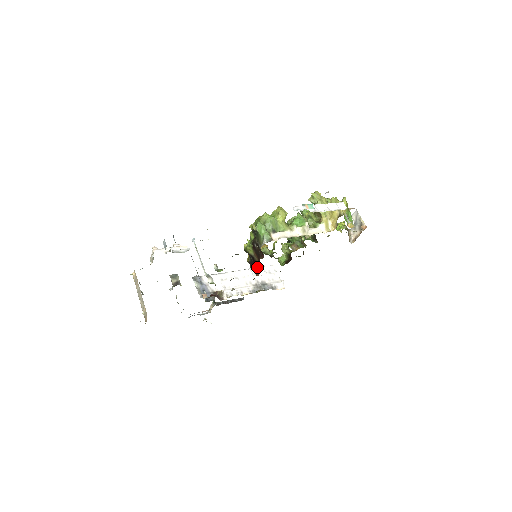
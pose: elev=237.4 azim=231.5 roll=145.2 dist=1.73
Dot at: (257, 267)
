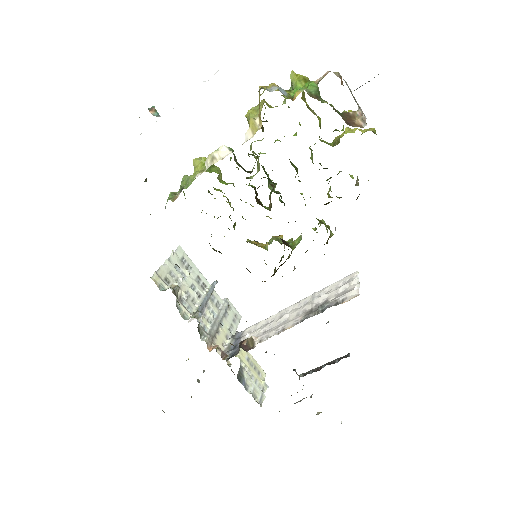
Dot at: occluded
